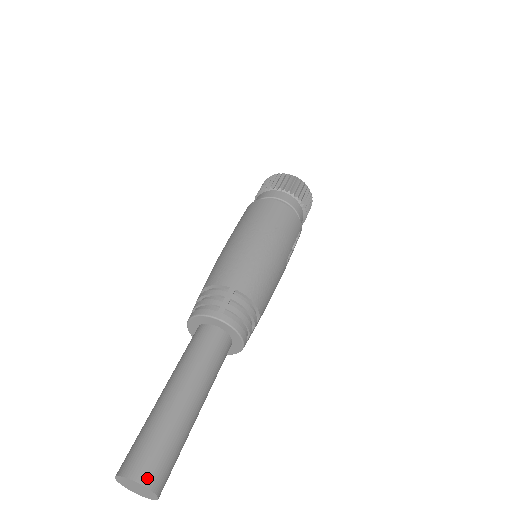
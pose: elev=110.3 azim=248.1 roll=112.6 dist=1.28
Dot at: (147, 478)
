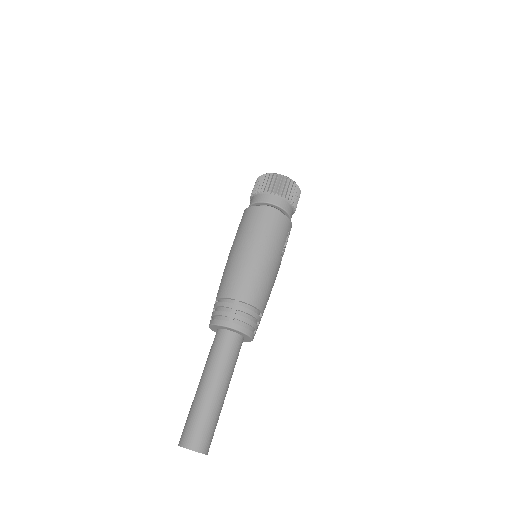
Dot at: (197, 447)
